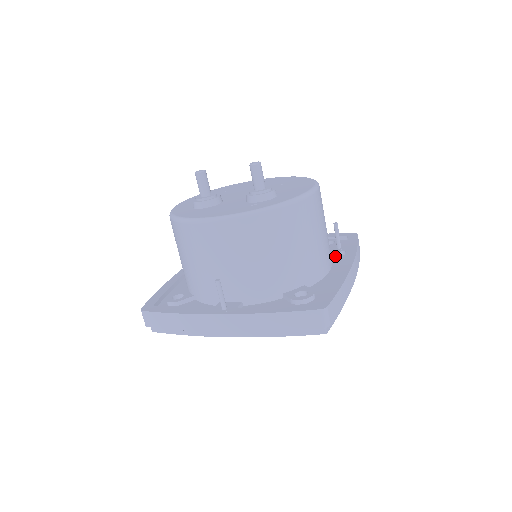
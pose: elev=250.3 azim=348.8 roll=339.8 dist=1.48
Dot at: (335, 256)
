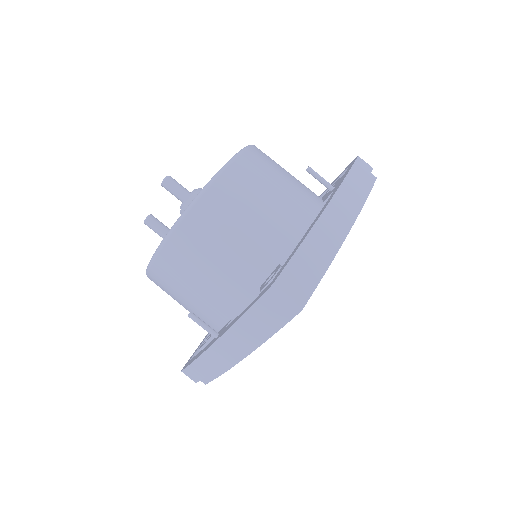
Dot at: occluded
